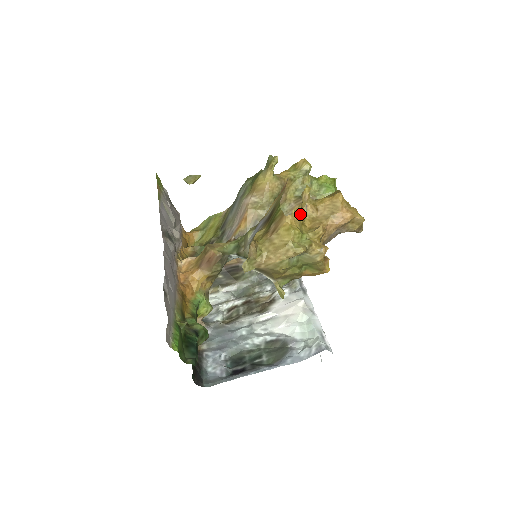
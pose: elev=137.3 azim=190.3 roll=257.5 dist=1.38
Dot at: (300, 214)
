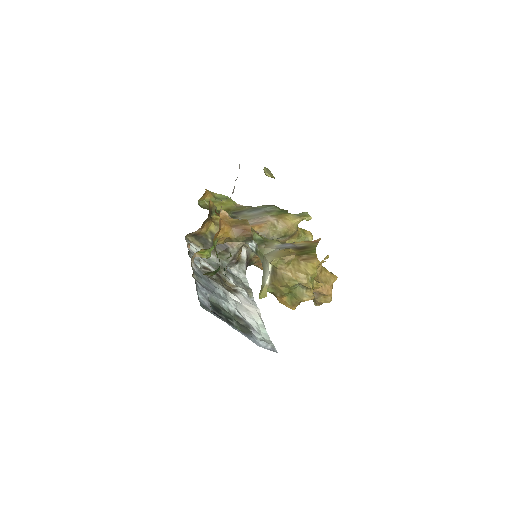
Dot at: (319, 266)
